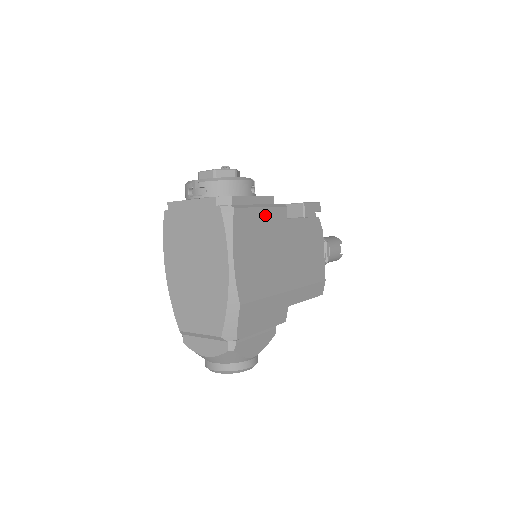
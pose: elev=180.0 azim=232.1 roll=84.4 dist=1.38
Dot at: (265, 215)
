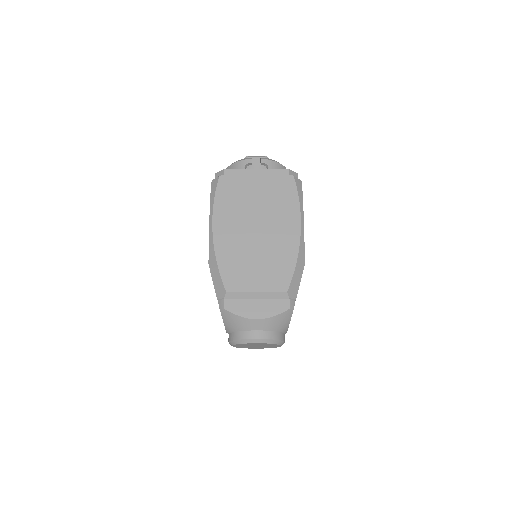
Dot at: occluded
